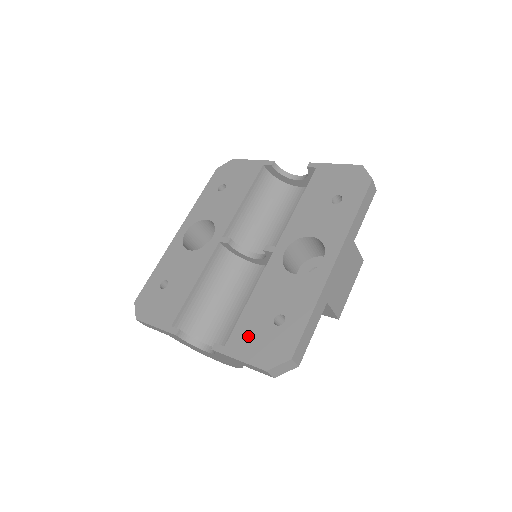
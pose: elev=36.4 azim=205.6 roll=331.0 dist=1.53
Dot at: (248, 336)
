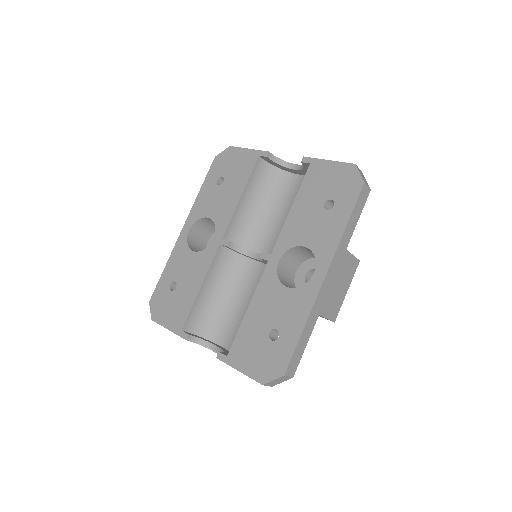
Dot at: (247, 348)
